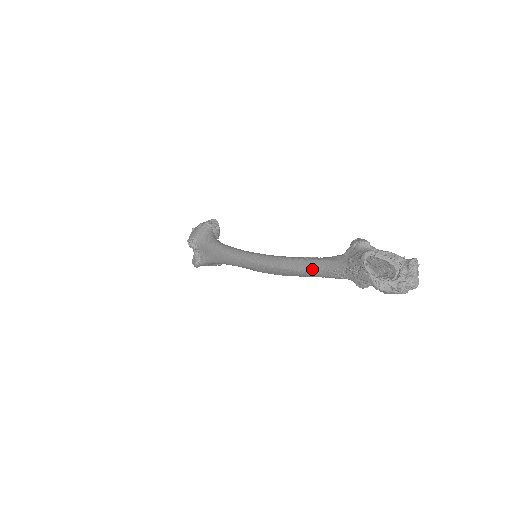
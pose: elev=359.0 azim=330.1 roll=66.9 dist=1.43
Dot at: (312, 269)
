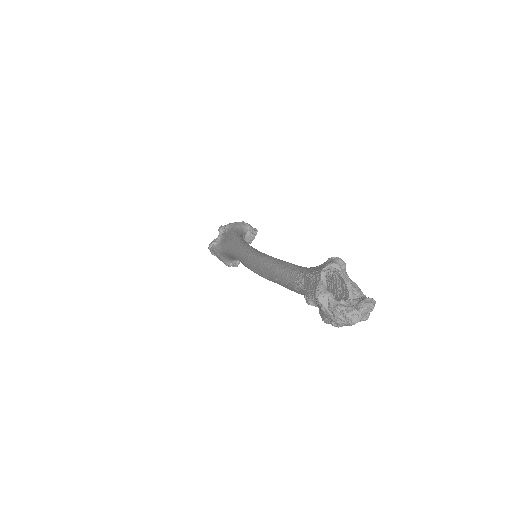
Dot at: (283, 269)
